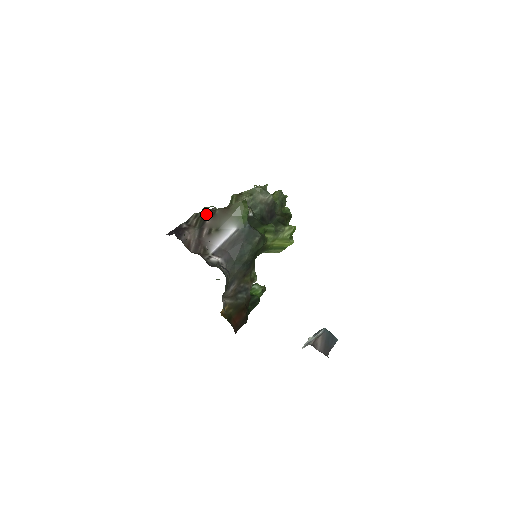
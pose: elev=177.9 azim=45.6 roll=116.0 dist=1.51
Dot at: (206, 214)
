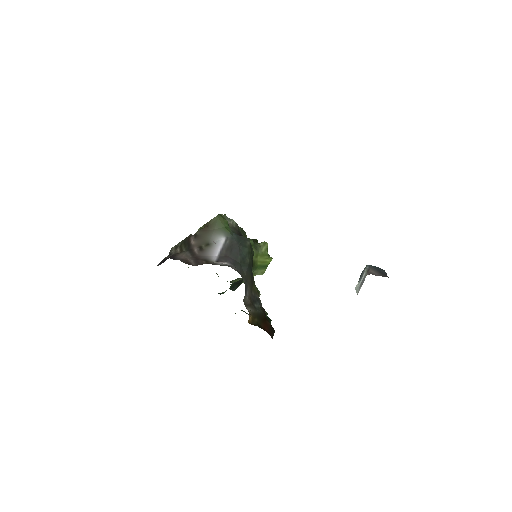
Dot at: (187, 240)
